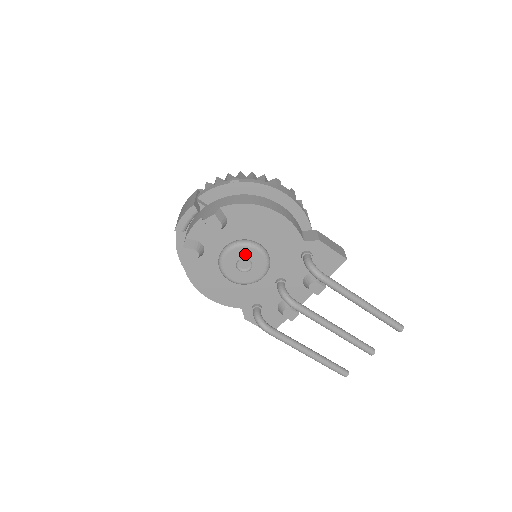
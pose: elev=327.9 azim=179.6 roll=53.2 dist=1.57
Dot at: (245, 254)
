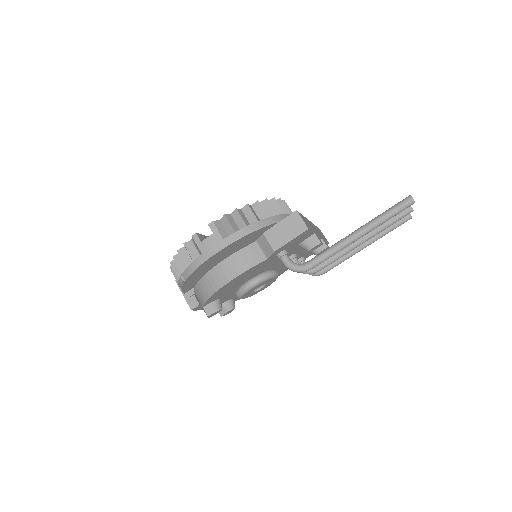
Dot at: (251, 292)
